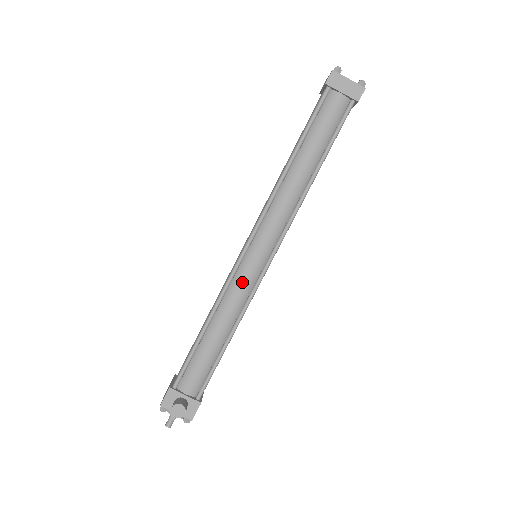
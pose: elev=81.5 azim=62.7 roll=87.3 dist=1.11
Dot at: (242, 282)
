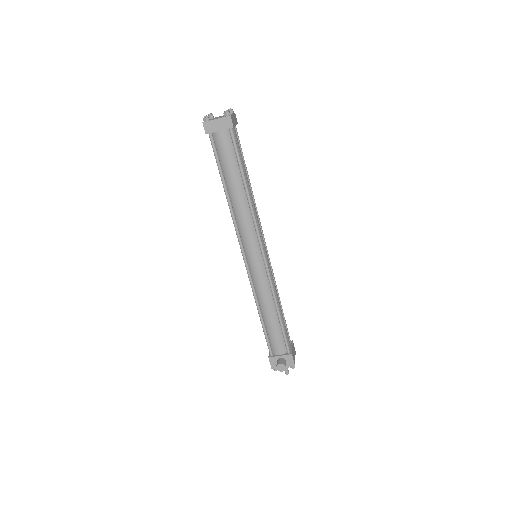
Dot at: (259, 279)
